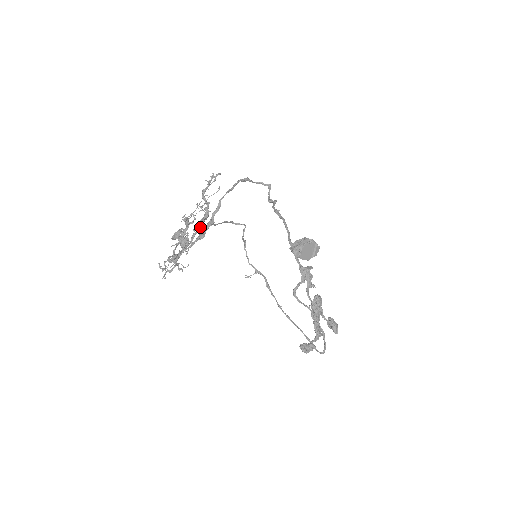
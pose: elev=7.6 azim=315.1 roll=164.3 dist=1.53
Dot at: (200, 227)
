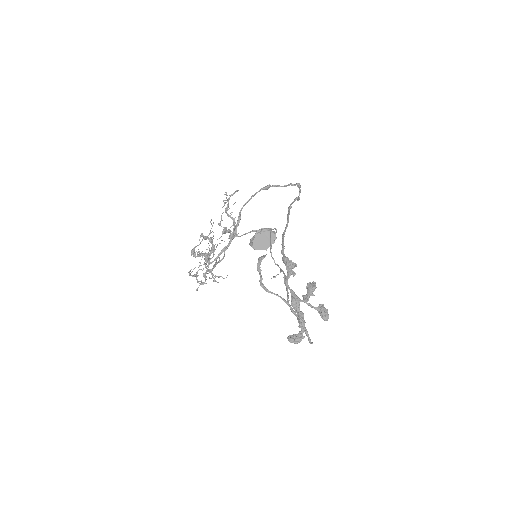
Dot at: (229, 241)
